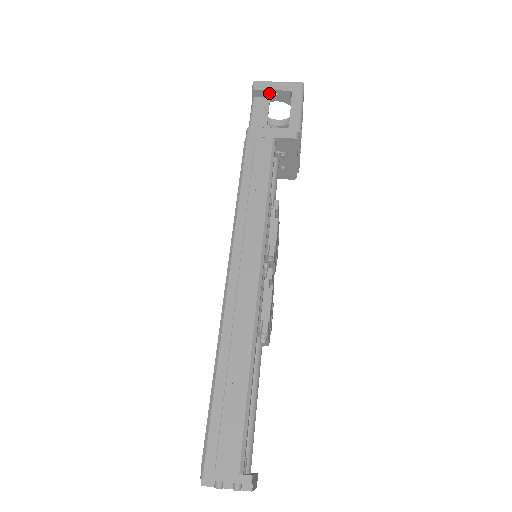
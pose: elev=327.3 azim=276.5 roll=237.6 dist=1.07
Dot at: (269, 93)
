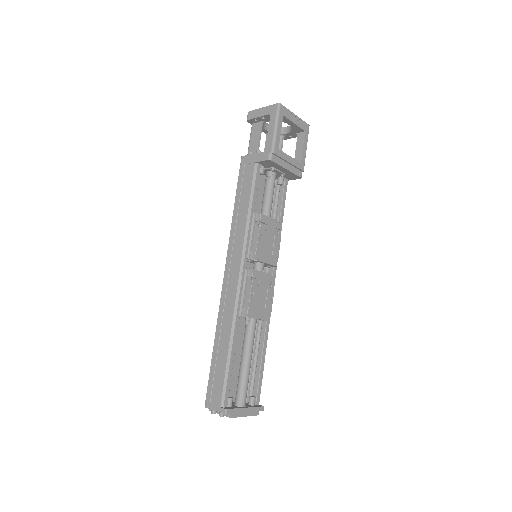
Dot at: (258, 119)
